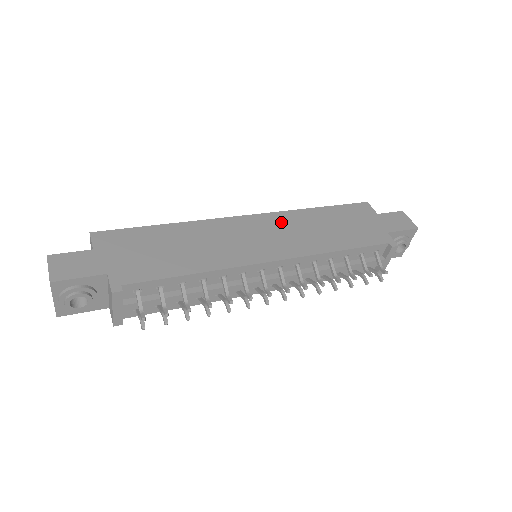
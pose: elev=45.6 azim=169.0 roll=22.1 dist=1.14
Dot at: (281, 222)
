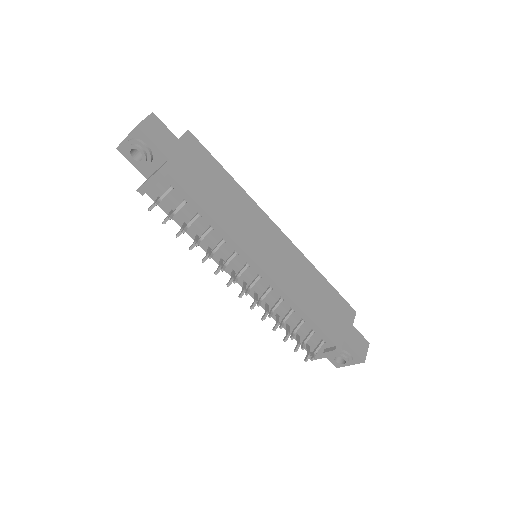
Dot at: (293, 257)
